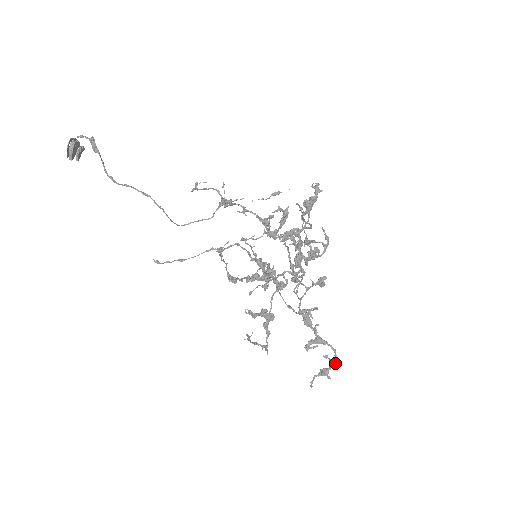
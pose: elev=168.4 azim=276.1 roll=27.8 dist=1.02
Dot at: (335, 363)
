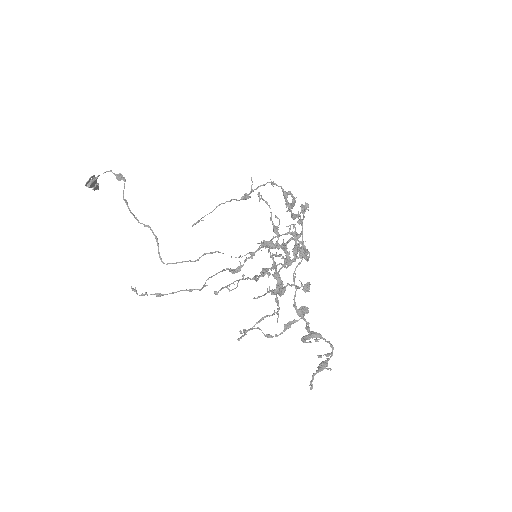
Dot at: (332, 352)
